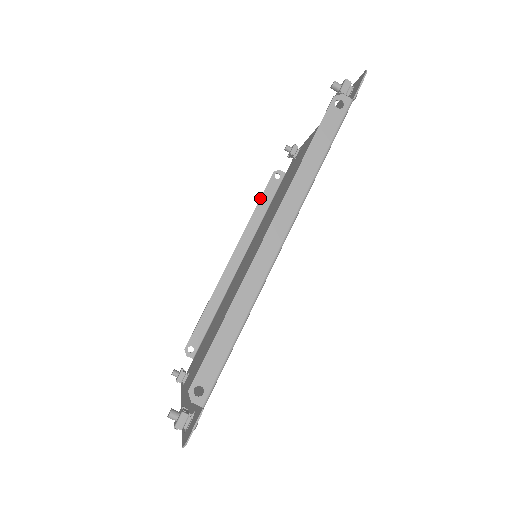
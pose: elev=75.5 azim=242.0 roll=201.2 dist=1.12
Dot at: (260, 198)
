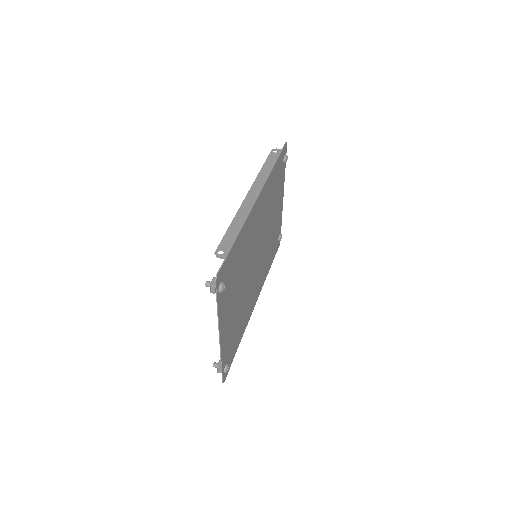
Dot at: occluded
